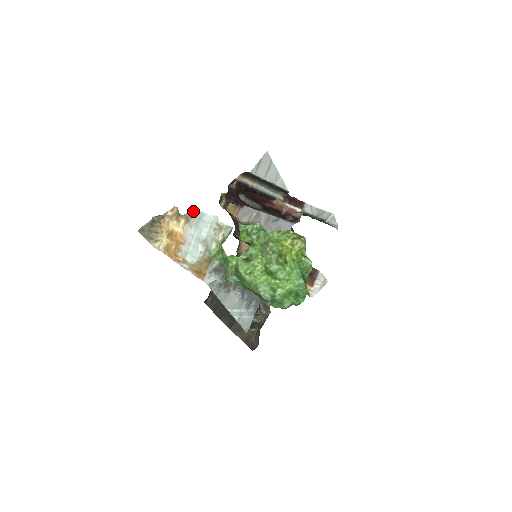
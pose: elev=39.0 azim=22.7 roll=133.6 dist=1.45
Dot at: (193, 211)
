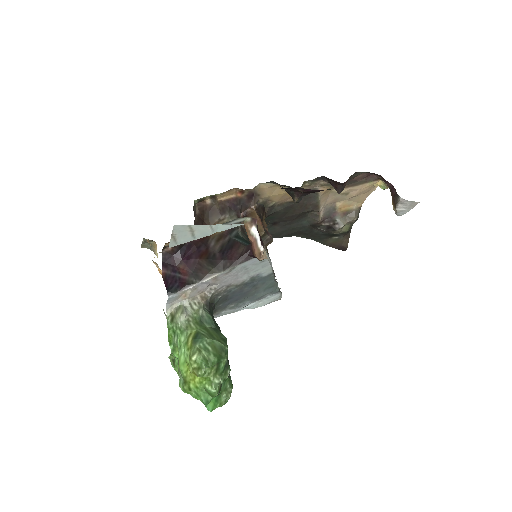
Dot at: occluded
